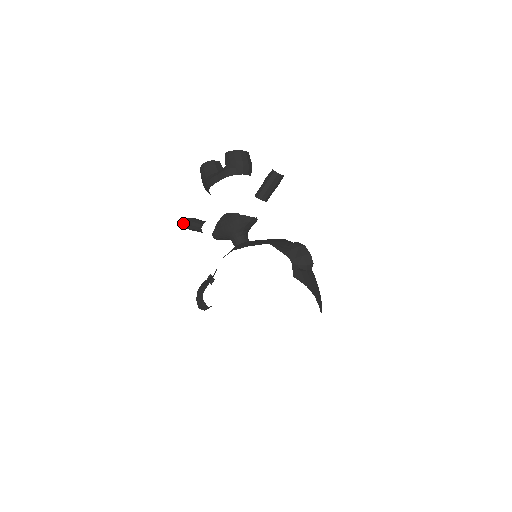
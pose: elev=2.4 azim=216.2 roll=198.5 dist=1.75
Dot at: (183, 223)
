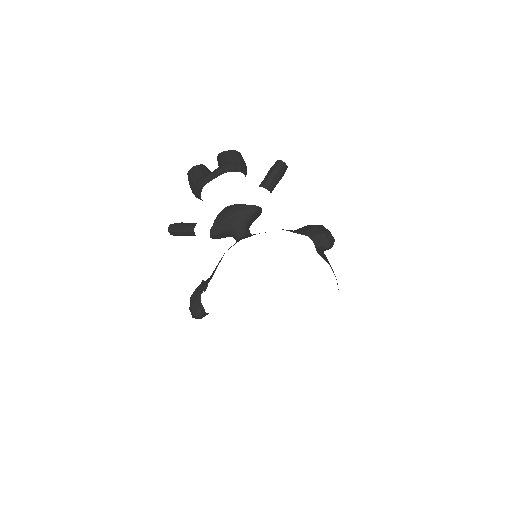
Dot at: (169, 227)
